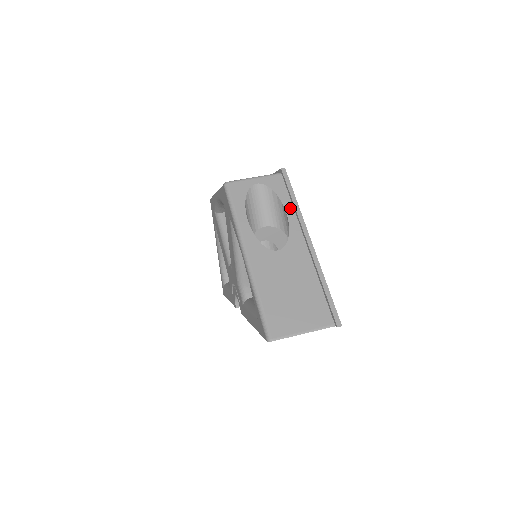
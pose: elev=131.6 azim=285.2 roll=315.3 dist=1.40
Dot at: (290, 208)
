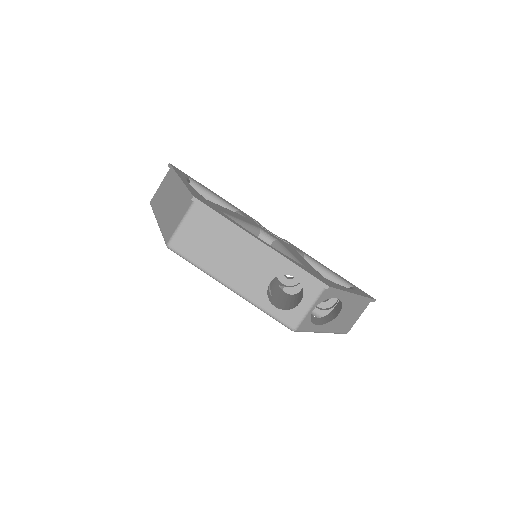
Dot at: (338, 295)
